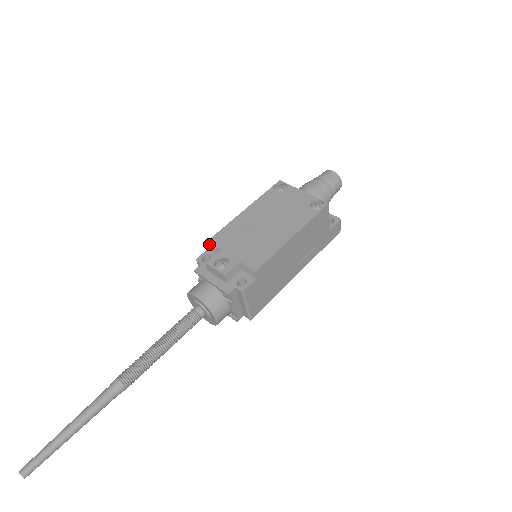
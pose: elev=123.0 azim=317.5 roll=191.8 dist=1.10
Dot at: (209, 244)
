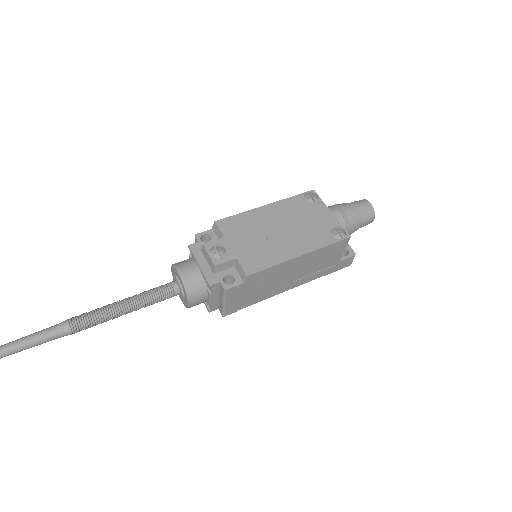
Dot at: (215, 225)
